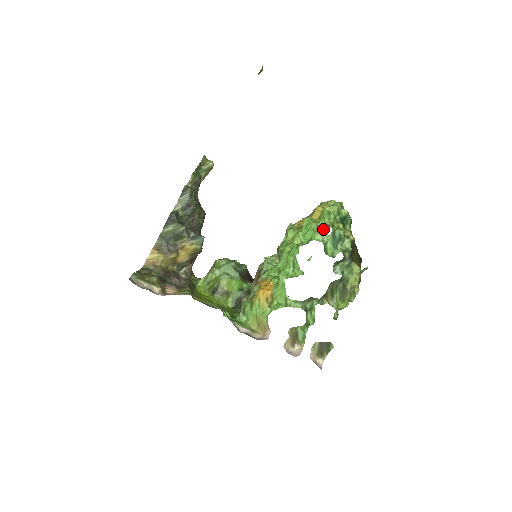
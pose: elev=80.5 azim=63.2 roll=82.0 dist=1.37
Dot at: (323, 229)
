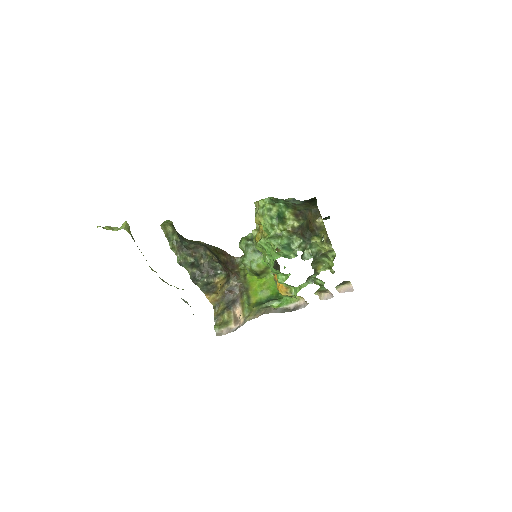
Dot at: (273, 251)
